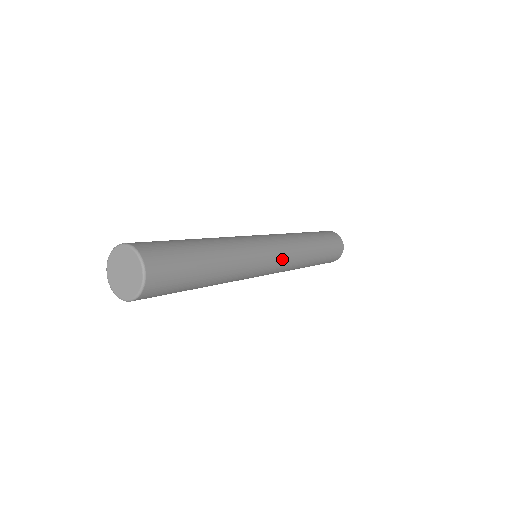
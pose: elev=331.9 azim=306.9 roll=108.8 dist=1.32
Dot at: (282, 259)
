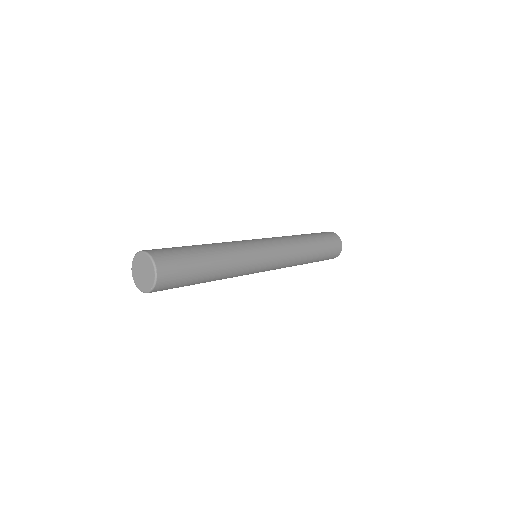
Dot at: (276, 248)
